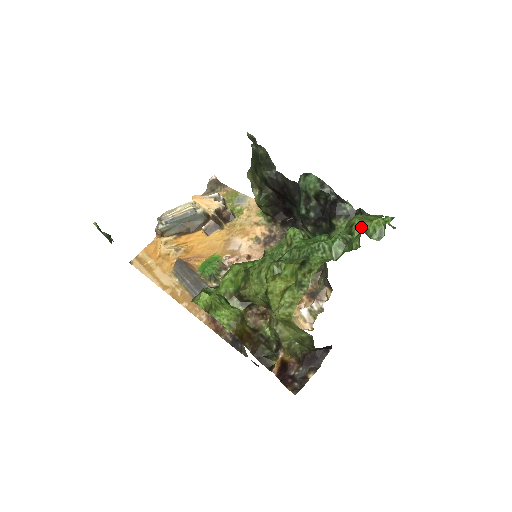
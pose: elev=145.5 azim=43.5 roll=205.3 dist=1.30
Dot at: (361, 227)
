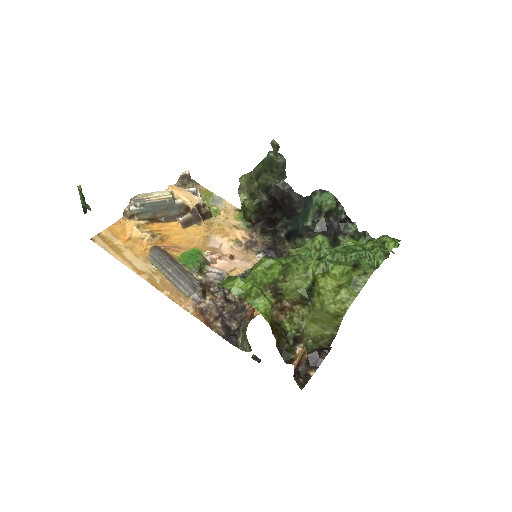
Dot at: (368, 247)
